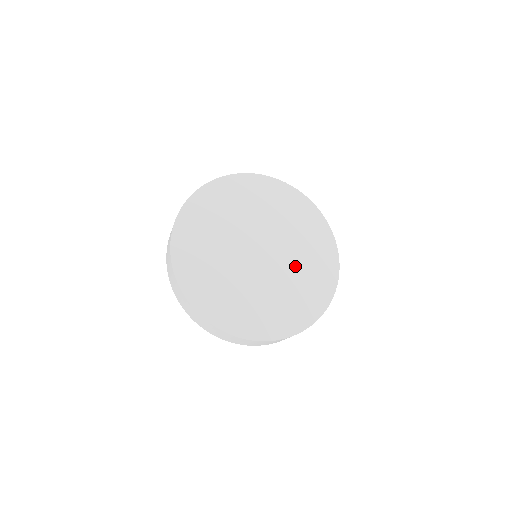
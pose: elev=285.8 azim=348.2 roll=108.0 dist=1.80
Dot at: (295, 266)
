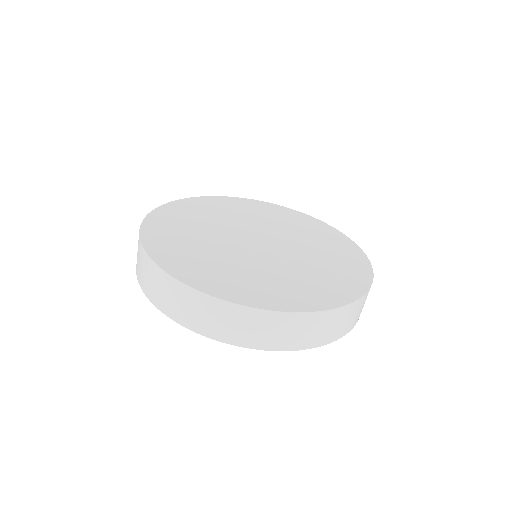
Dot at: (296, 235)
